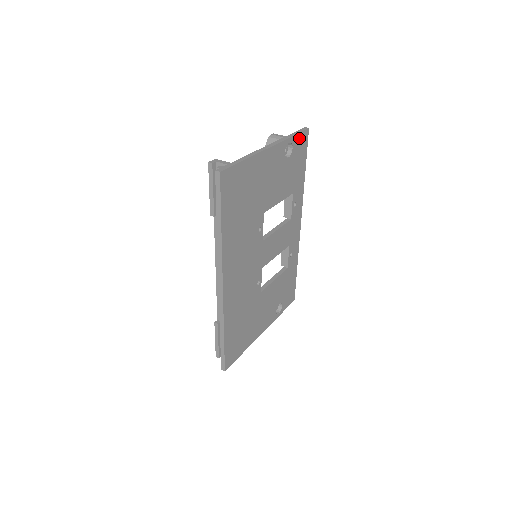
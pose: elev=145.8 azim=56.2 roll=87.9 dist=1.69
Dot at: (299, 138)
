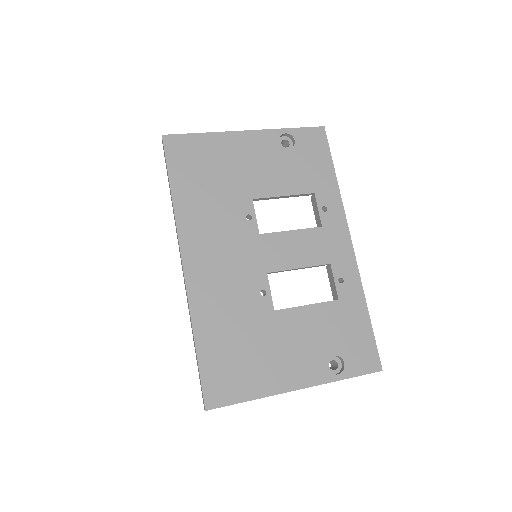
Dot at: (306, 133)
